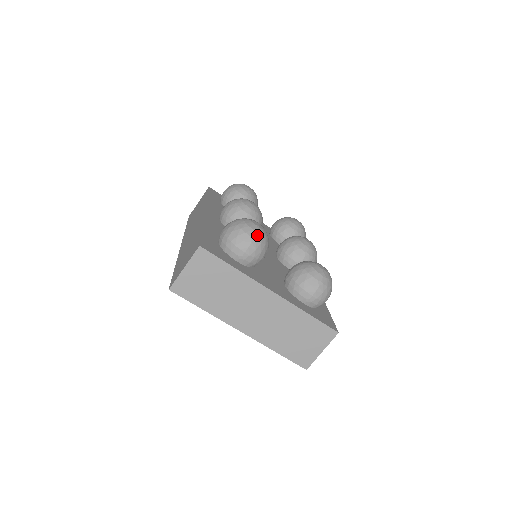
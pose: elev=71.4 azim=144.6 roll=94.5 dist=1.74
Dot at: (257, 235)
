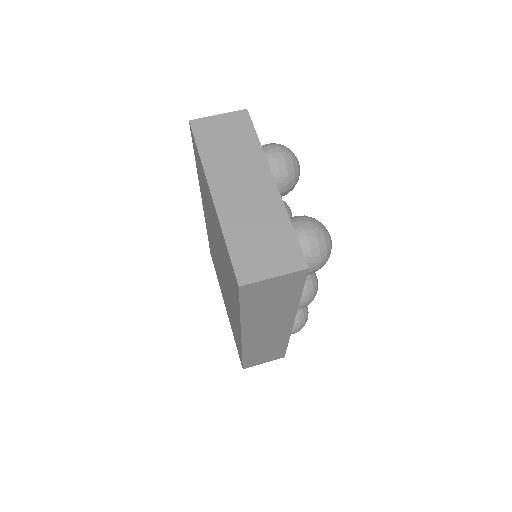
Dot at: (294, 156)
